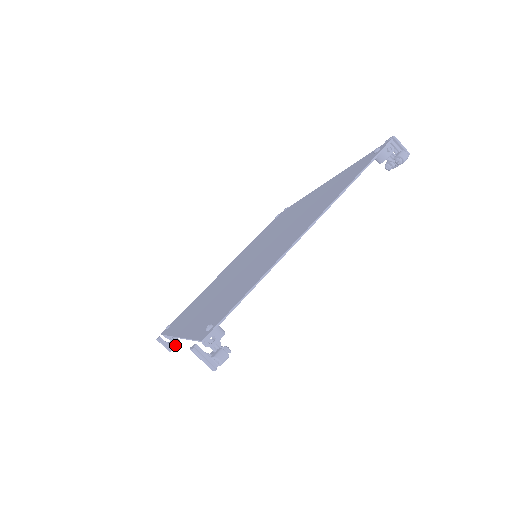
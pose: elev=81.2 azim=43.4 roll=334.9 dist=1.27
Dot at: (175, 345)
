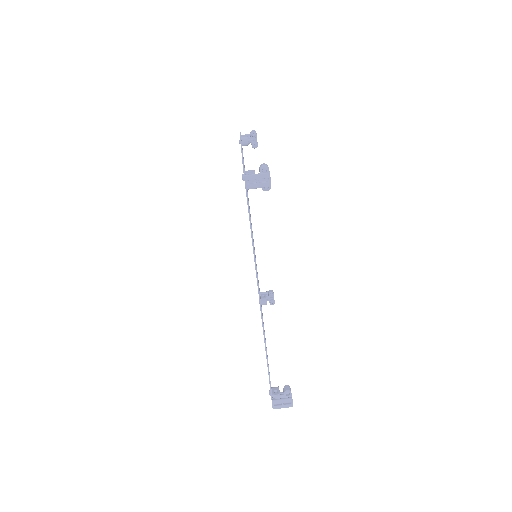
Dot at: (288, 389)
